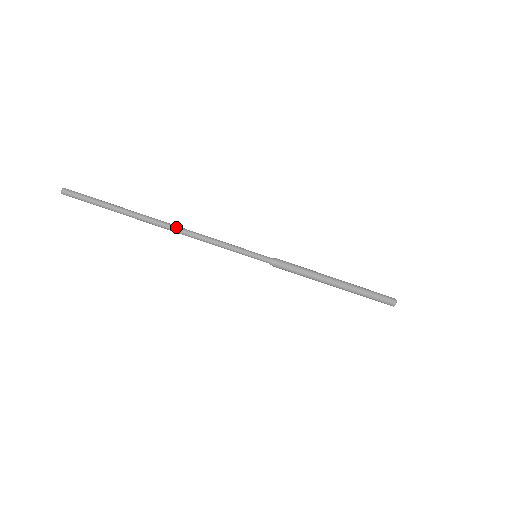
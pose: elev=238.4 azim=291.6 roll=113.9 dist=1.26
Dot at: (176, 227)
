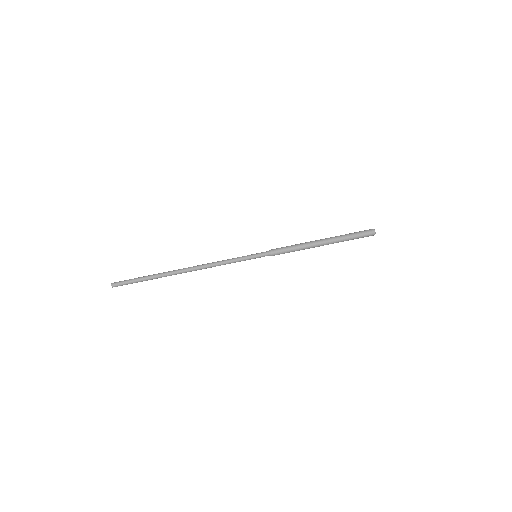
Dot at: (193, 266)
